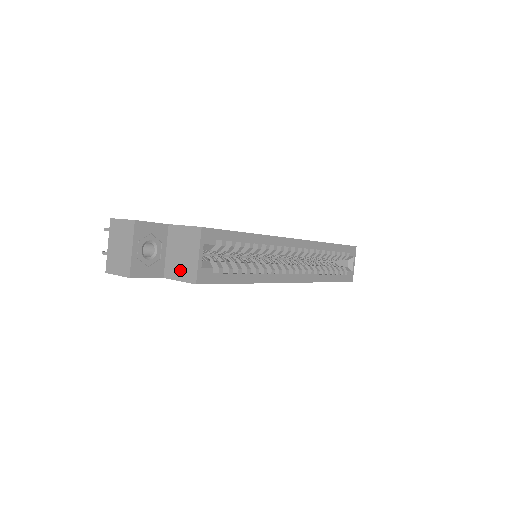
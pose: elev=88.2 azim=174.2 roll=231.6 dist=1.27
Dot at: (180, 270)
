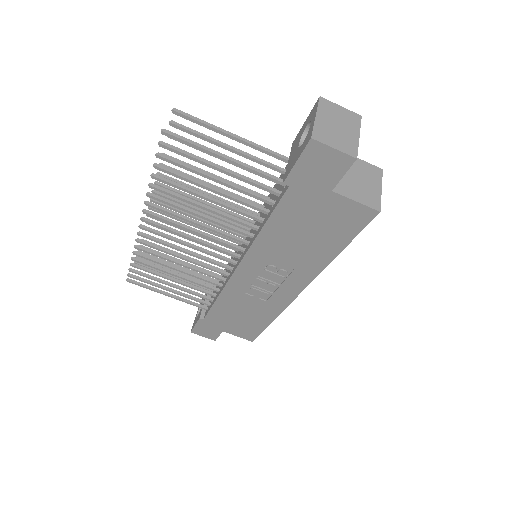
Dot at: (358, 192)
